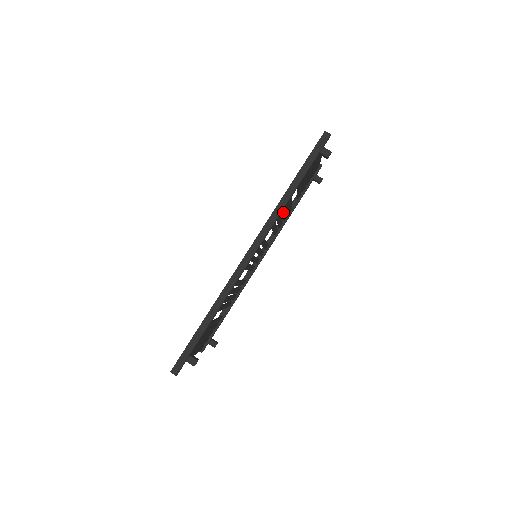
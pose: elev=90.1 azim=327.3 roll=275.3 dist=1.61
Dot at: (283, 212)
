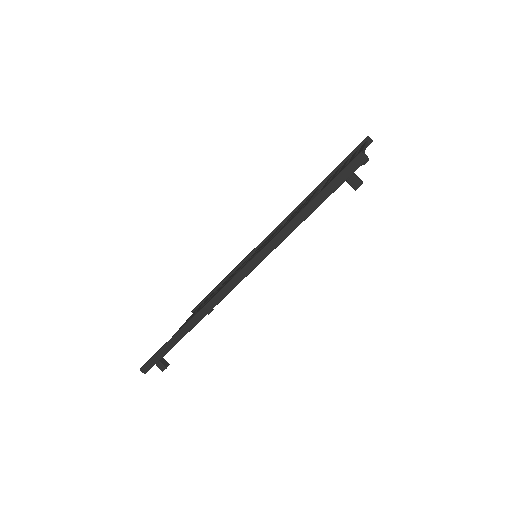
Dot at: occluded
